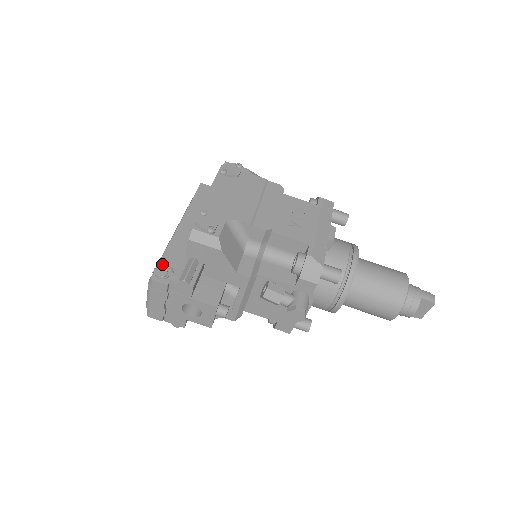
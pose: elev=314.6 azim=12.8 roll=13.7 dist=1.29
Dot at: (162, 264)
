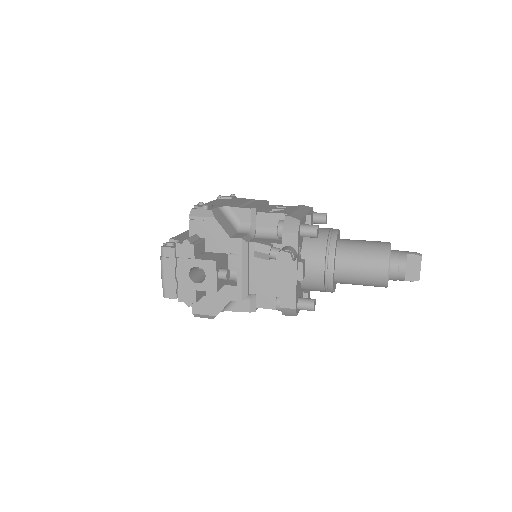
Dot at: occluded
